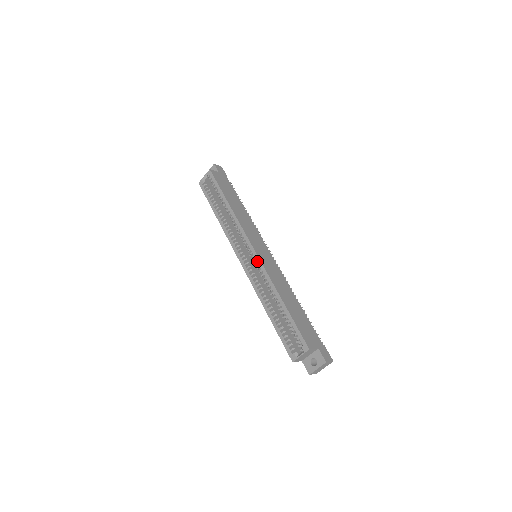
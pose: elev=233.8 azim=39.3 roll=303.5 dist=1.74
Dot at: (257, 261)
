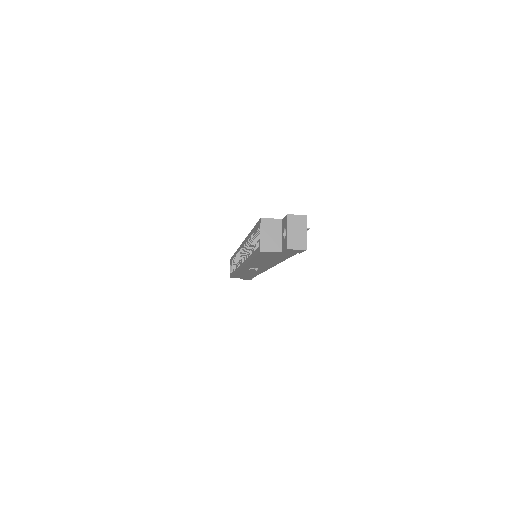
Dot at: (242, 246)
